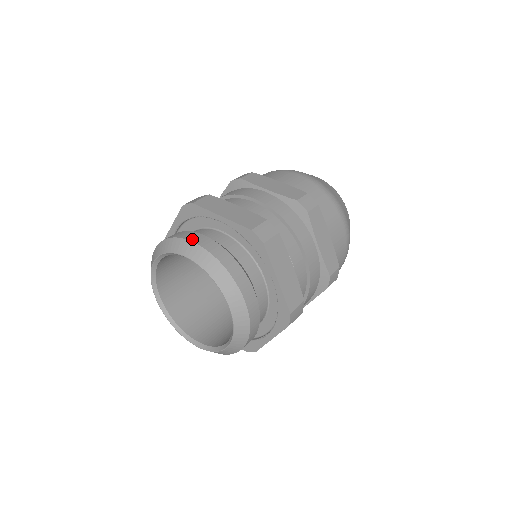
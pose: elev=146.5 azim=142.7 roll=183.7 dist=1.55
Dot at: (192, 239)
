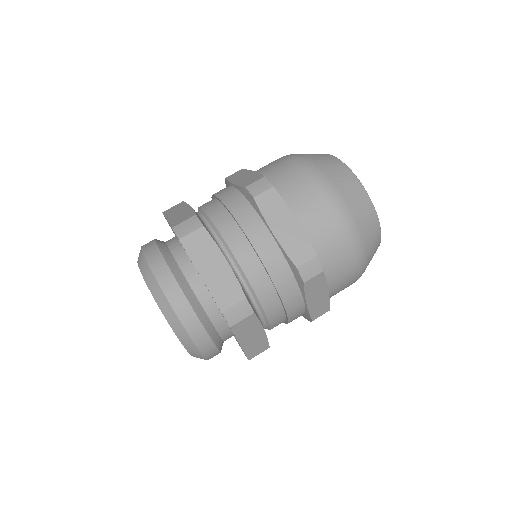
Dot at: (144, 246)
